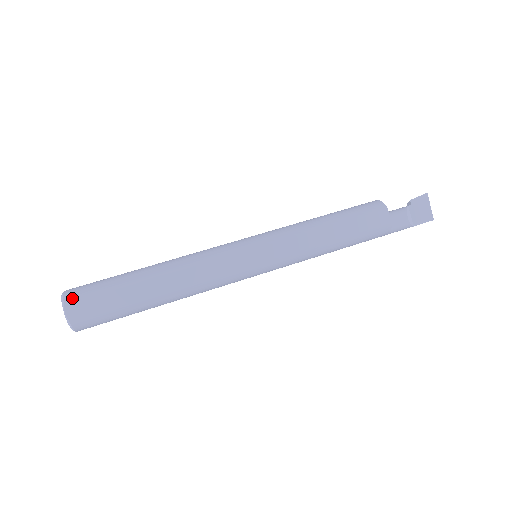
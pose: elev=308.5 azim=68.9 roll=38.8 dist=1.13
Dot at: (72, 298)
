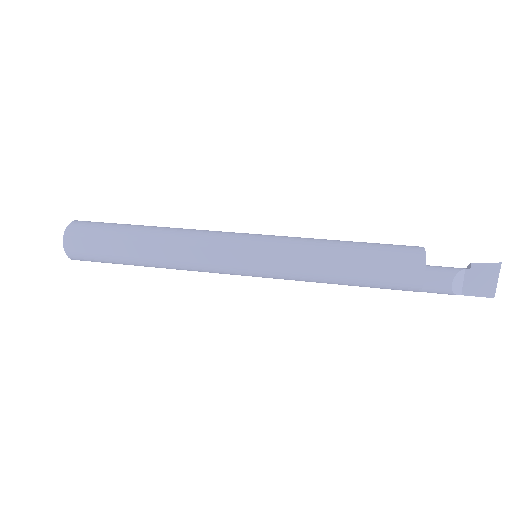
Dot at: (72, 232)
